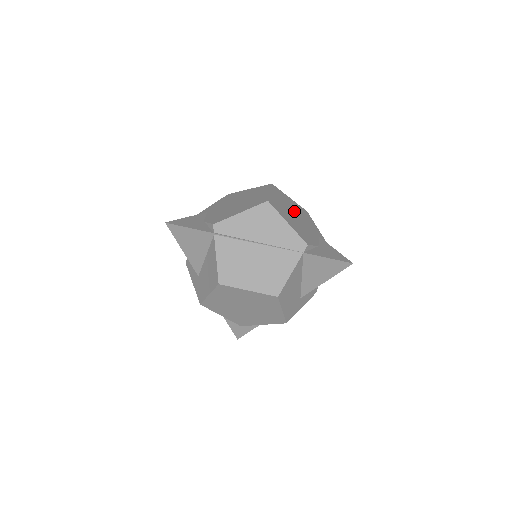
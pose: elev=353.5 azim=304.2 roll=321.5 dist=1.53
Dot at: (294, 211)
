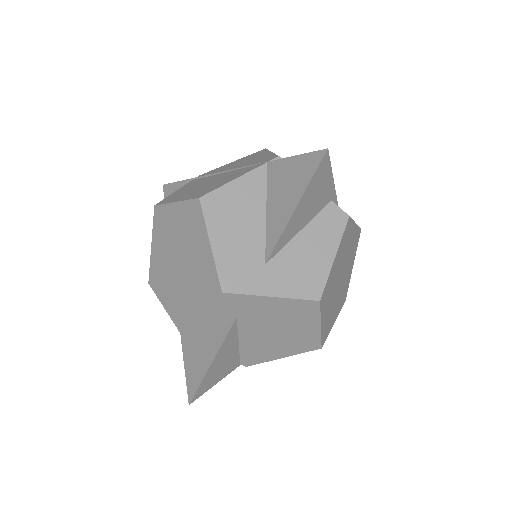
Dot at: occluded
